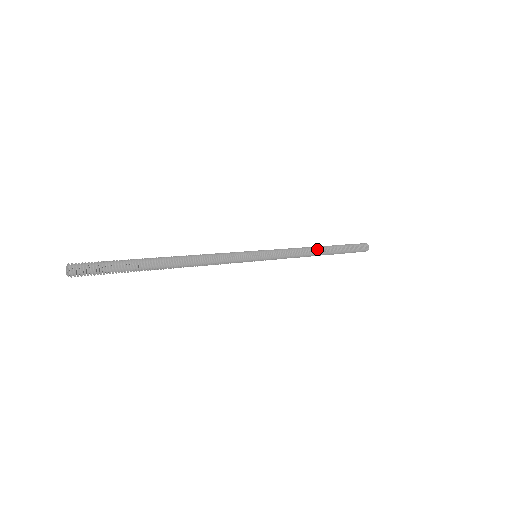
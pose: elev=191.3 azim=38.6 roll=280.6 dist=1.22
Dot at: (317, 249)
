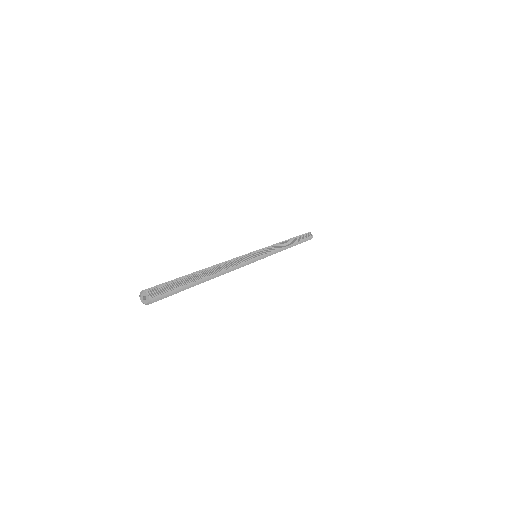
Dot at: (287, 242)
